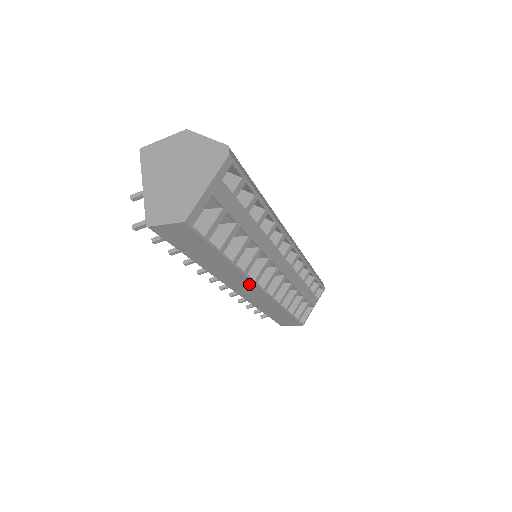
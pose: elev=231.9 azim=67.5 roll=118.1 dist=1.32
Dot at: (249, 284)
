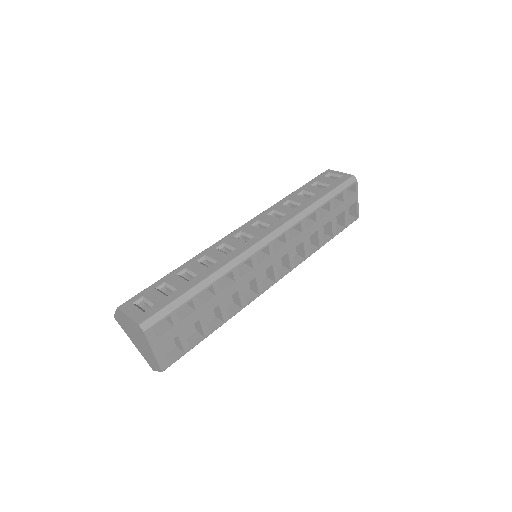
Dot at: occluded
